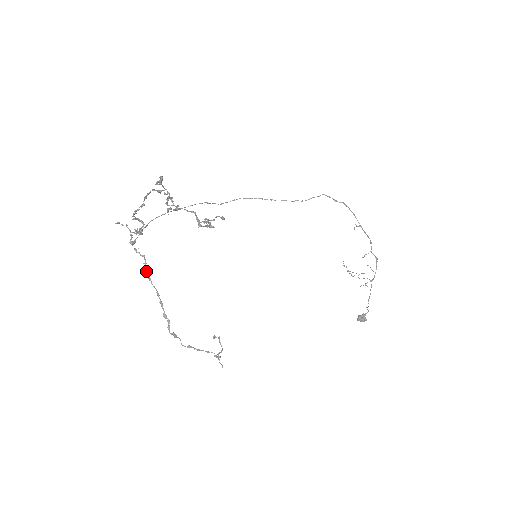
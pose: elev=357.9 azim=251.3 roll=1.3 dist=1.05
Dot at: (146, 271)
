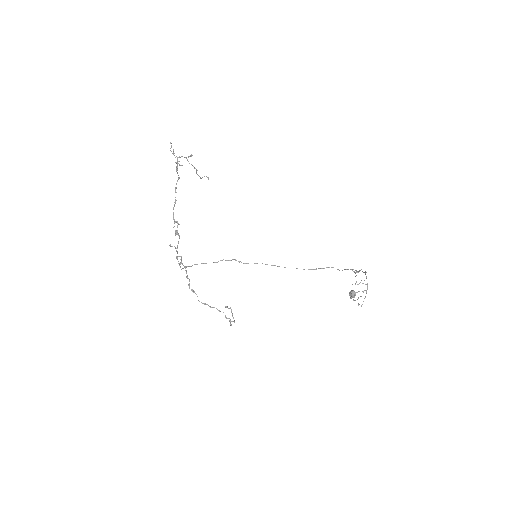
Dot at: (181, 261)
